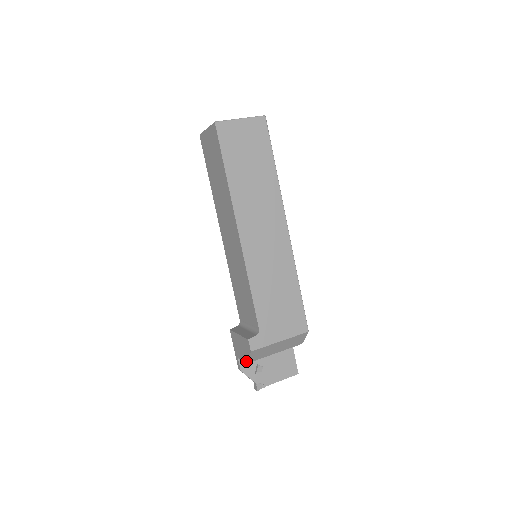
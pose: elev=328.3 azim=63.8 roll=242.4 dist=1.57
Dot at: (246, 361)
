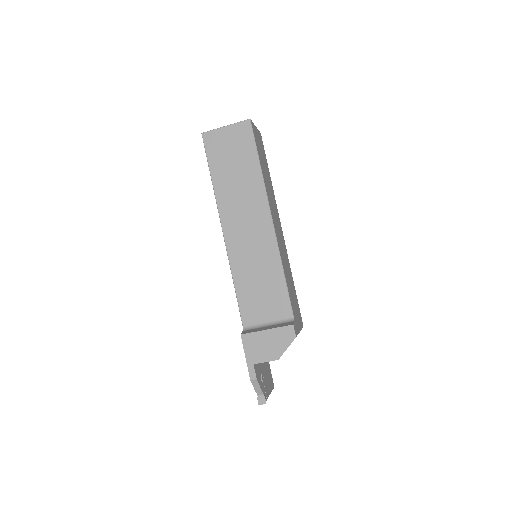
Dot at: (279, 356)
